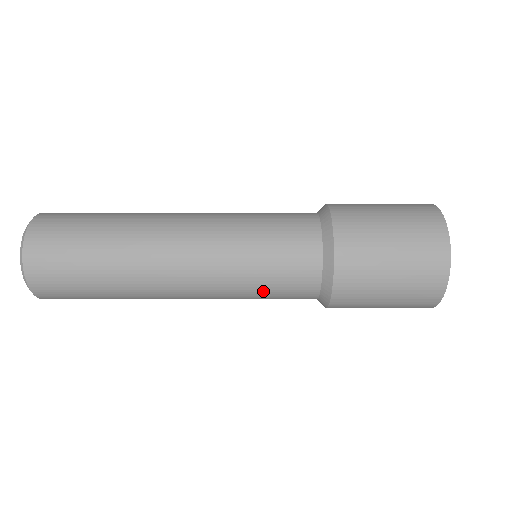
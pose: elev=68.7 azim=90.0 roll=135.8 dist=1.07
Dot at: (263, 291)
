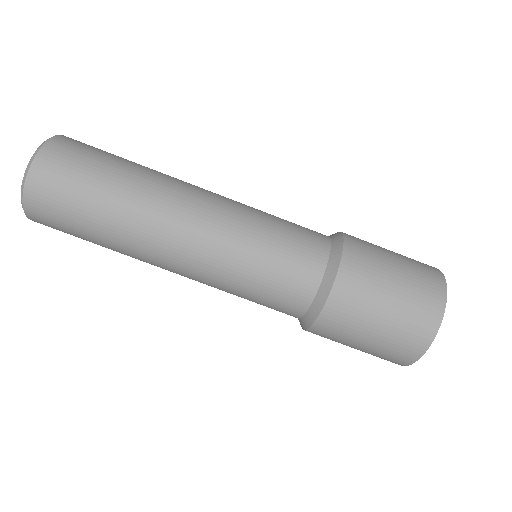
Dot at: (267, 255)
